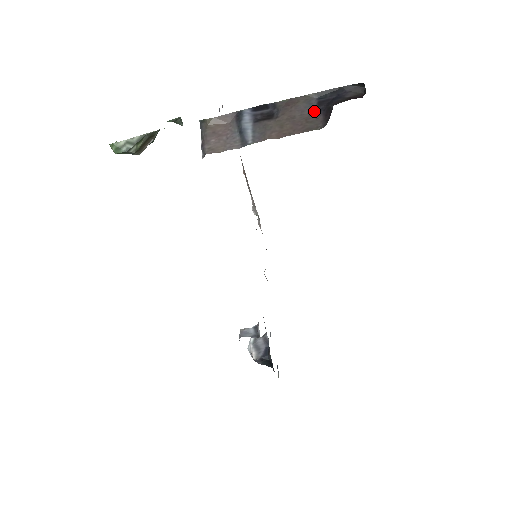
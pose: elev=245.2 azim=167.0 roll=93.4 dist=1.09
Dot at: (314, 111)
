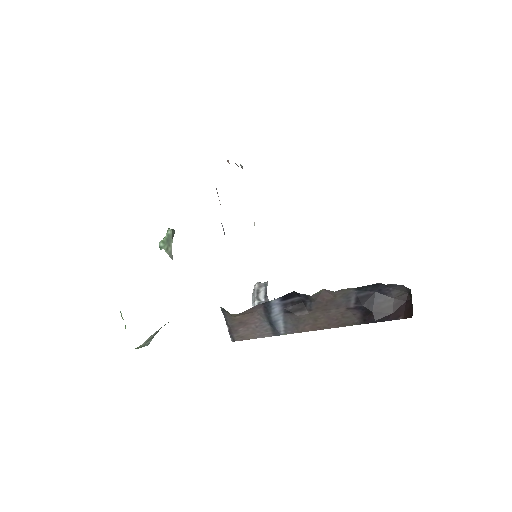
Dot at: (351, 307)
